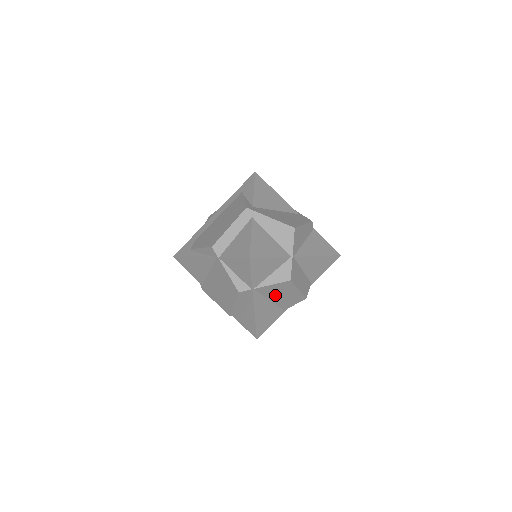
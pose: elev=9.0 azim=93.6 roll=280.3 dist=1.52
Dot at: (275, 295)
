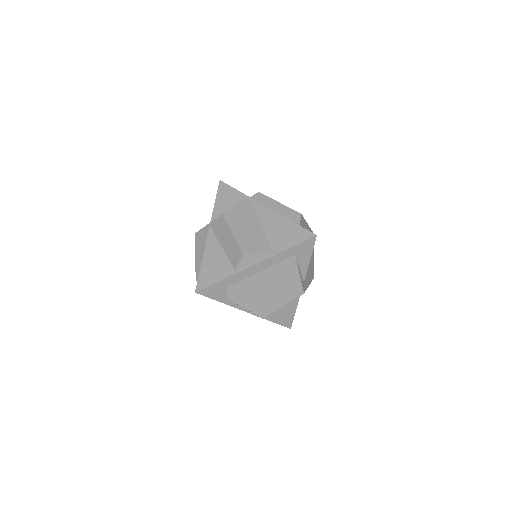
Dot at: occluded
